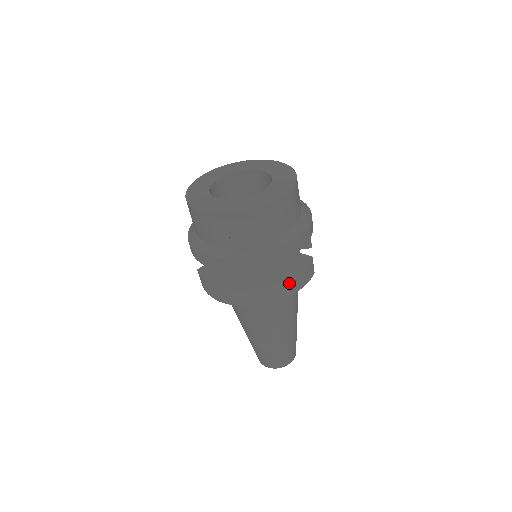
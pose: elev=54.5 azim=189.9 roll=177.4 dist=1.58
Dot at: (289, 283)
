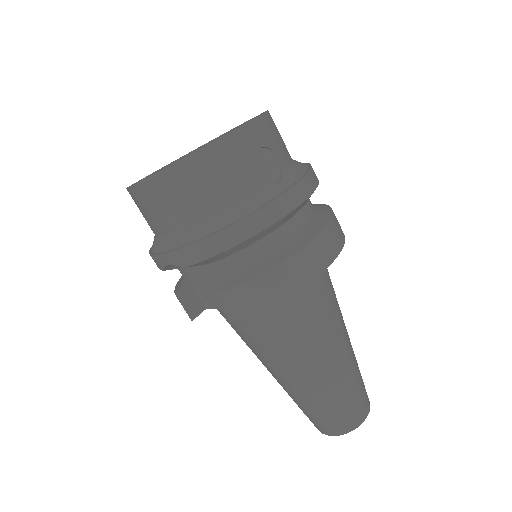
Dot at: (336, 220)
